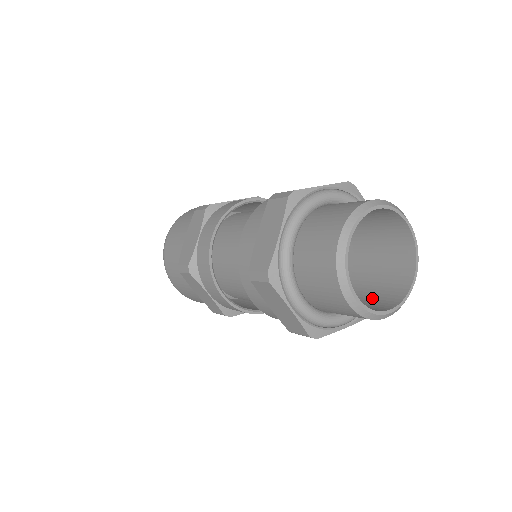
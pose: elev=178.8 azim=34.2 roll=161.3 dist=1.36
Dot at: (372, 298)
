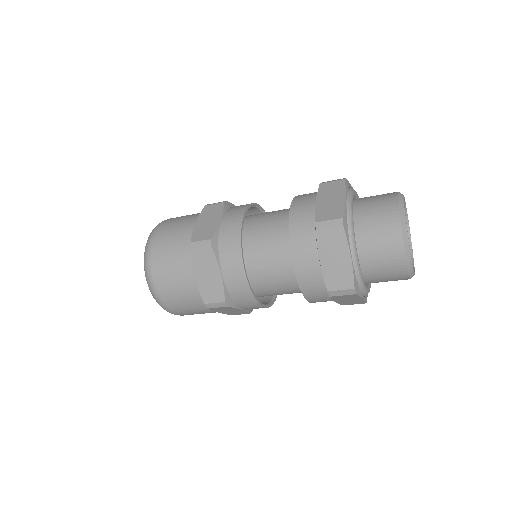
Dot at: occluded
